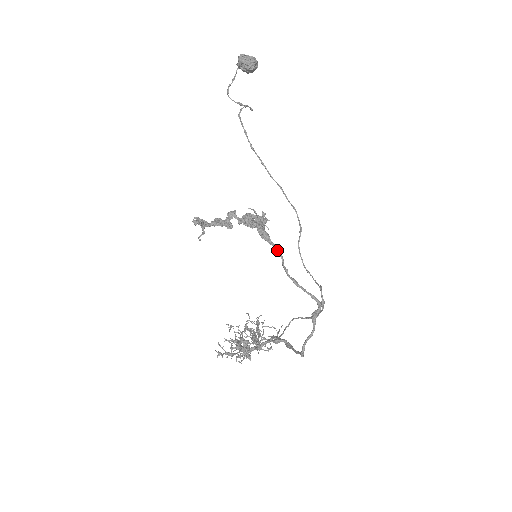
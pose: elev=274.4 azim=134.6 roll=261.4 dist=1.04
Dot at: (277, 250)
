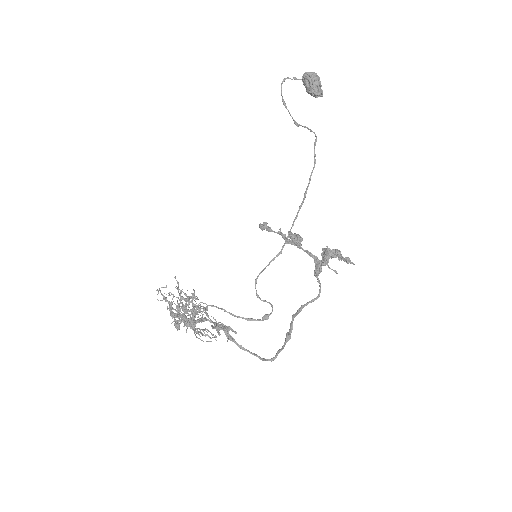
Dot at: occluded
